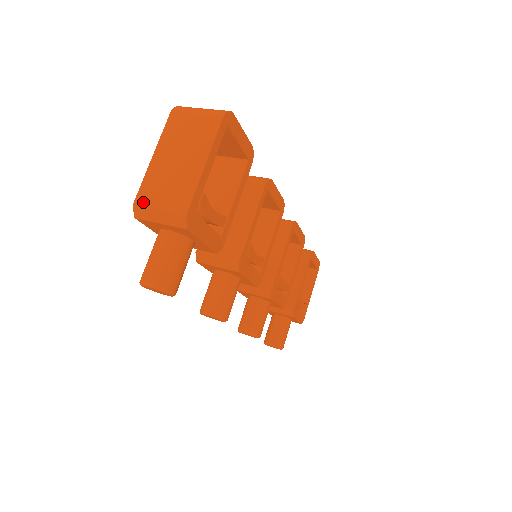
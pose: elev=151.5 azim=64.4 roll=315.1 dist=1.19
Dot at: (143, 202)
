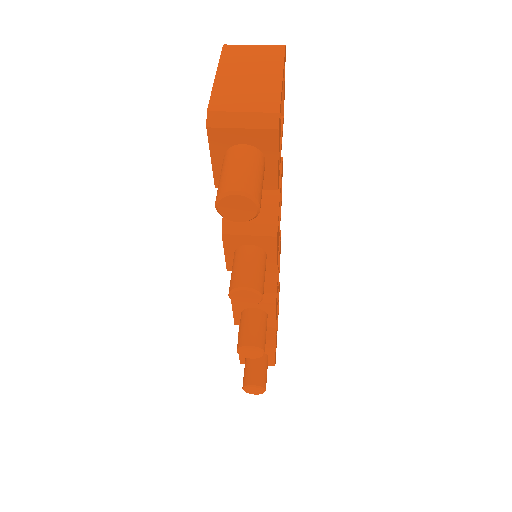
Dot at: (220, 107)
